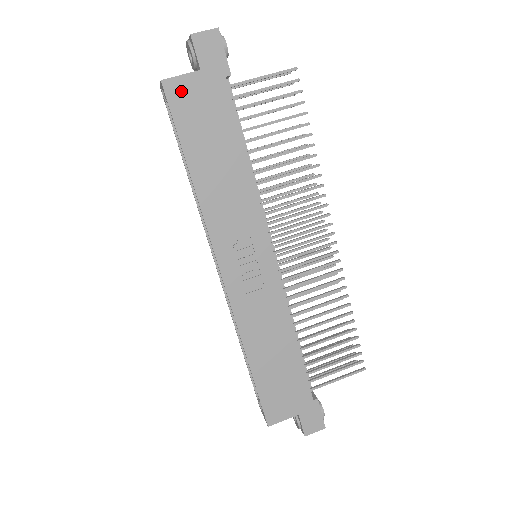
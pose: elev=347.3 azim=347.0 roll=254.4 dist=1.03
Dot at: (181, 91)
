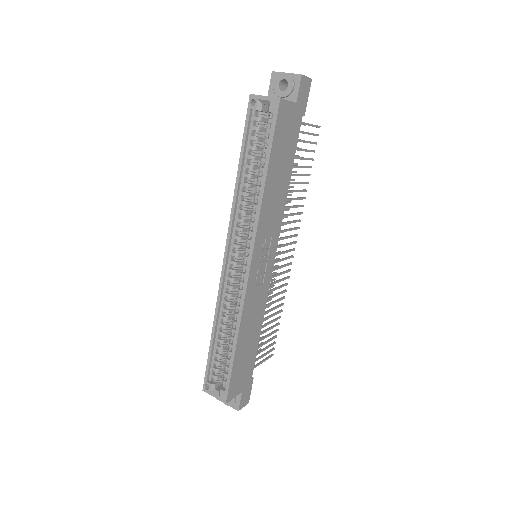
Dot at: (285, 113)
